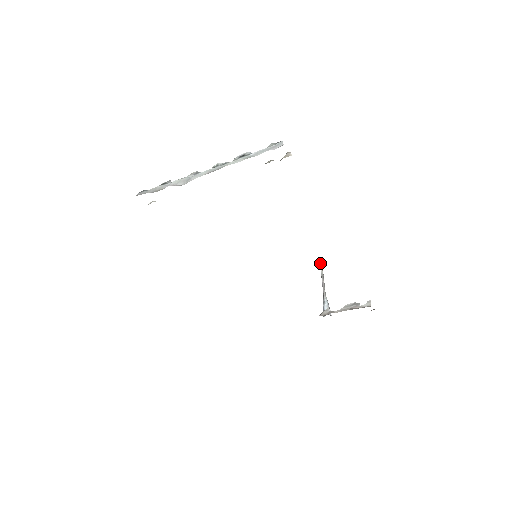
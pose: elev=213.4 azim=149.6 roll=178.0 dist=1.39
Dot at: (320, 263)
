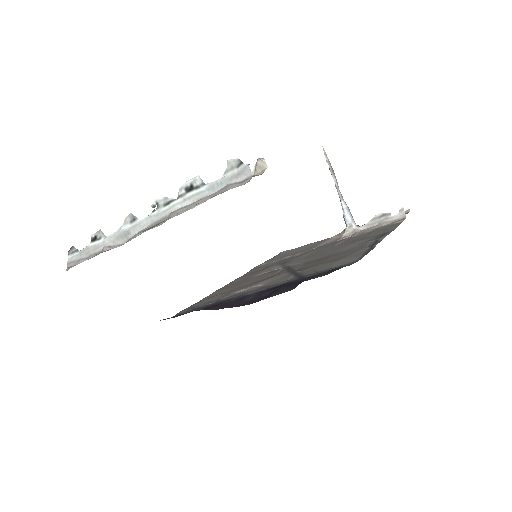
Dot at: occluded
